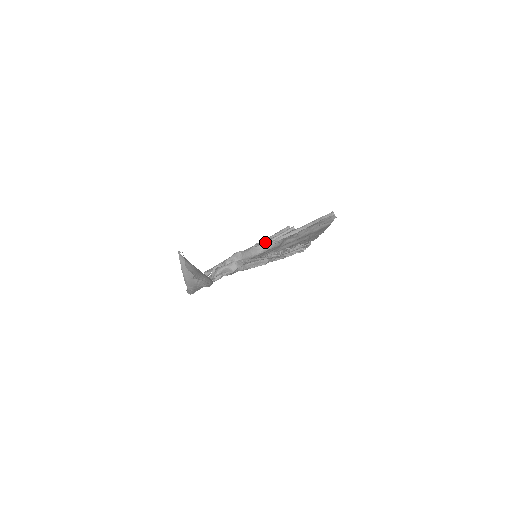
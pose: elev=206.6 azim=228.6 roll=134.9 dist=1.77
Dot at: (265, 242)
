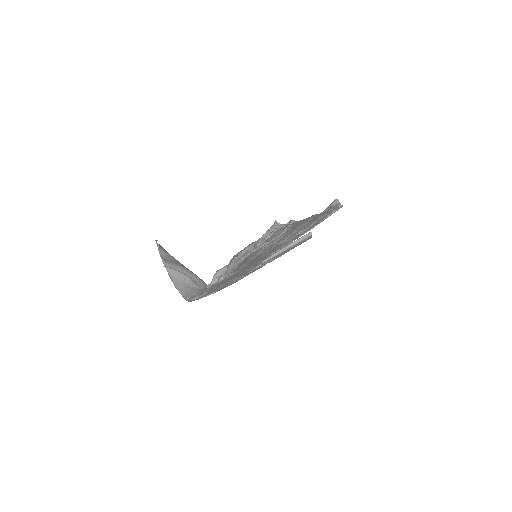
Dot at: occluded
